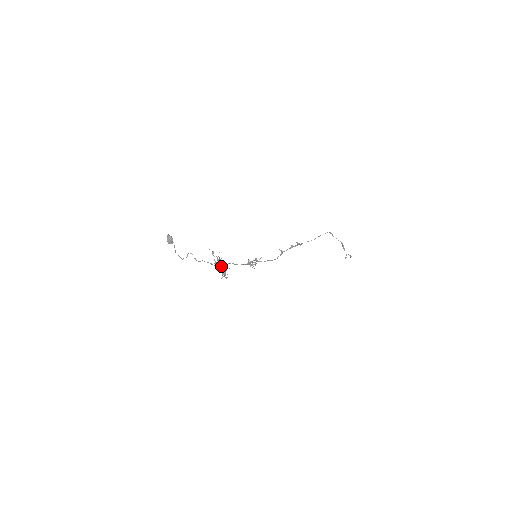
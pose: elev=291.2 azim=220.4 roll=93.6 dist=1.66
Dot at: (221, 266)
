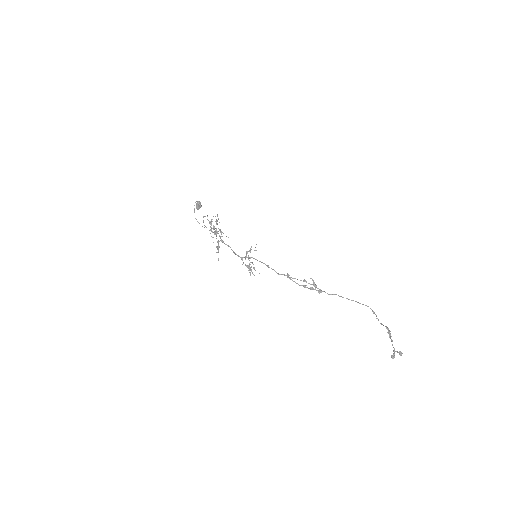
Dot at: (217, 232)
